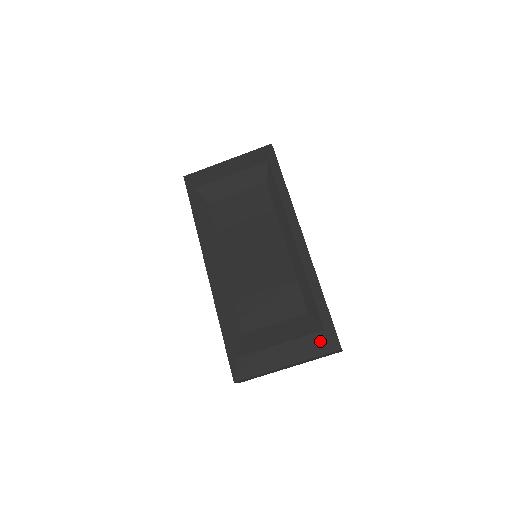
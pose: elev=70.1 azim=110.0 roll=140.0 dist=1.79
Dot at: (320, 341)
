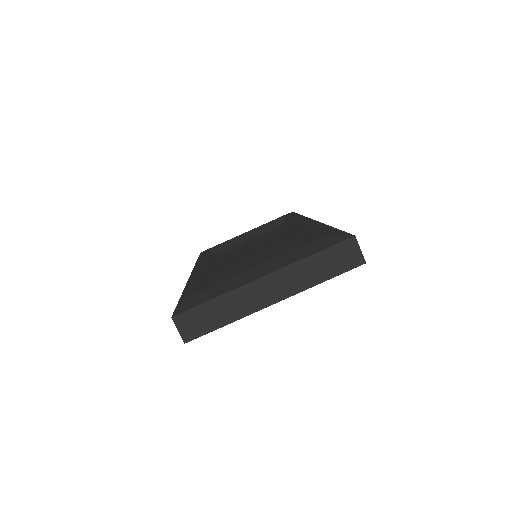
Dot at: (320, 243)
